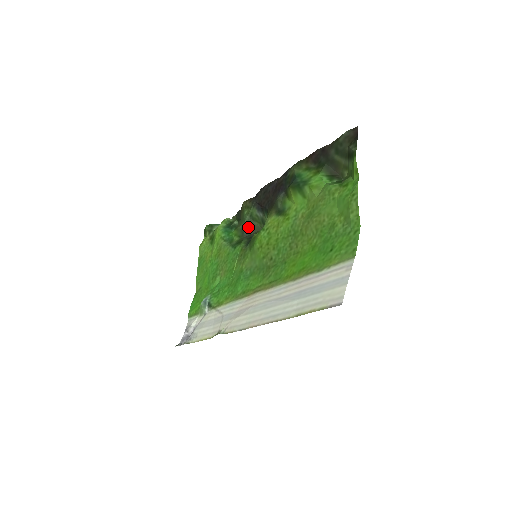
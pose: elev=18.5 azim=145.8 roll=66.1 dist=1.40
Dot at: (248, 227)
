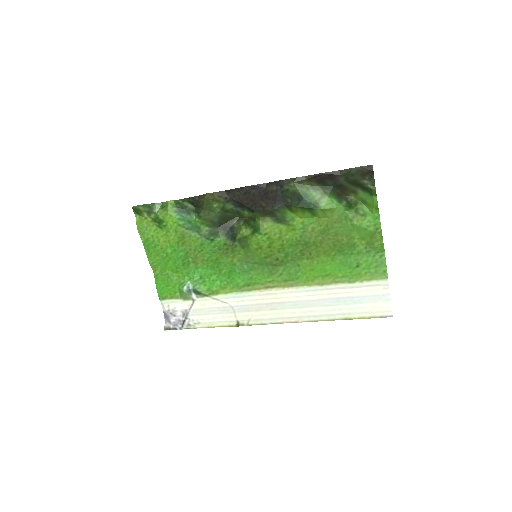
Dot at: (221, 219)
